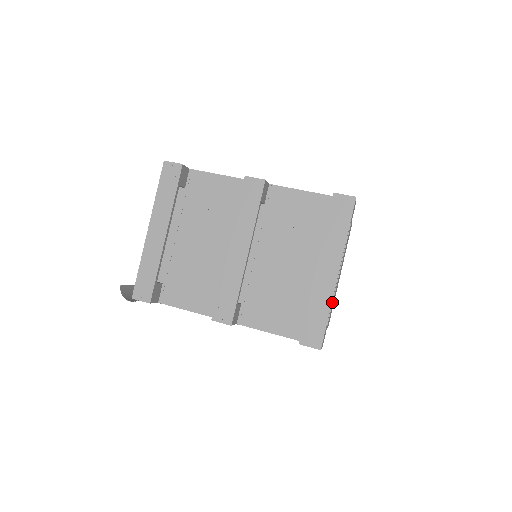
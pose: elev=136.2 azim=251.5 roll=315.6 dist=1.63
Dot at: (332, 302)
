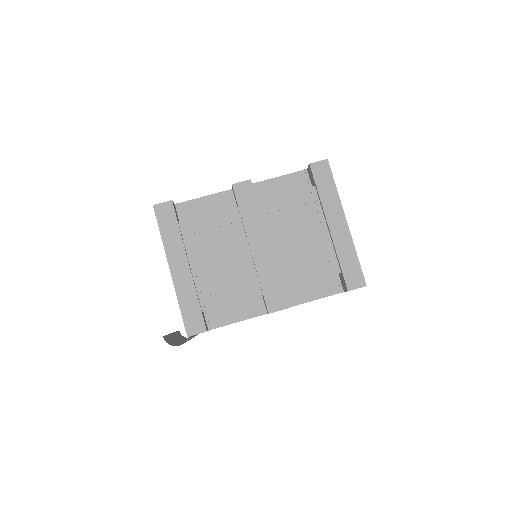
Dot at: occluded
